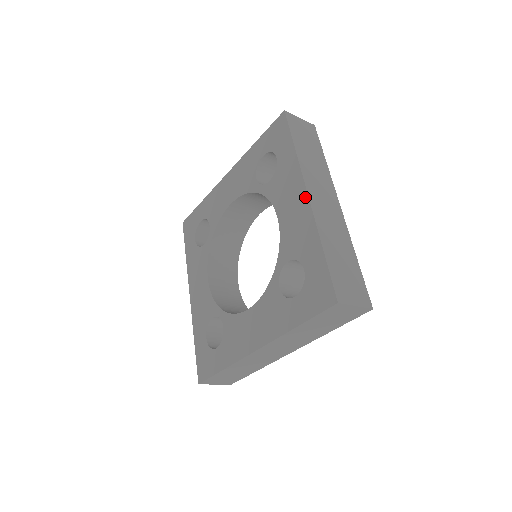
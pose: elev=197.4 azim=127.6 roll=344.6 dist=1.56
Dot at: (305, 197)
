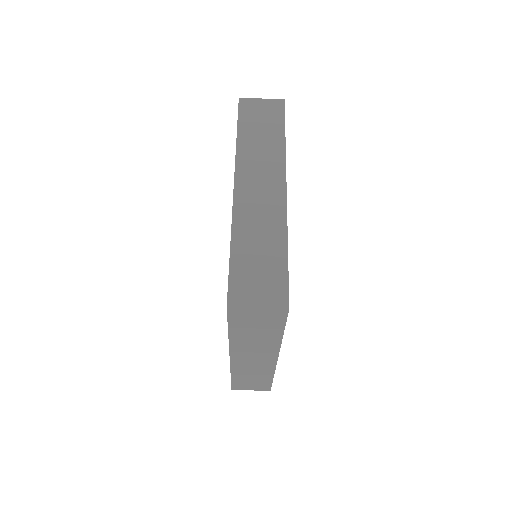
Dot at: (233, 190)
